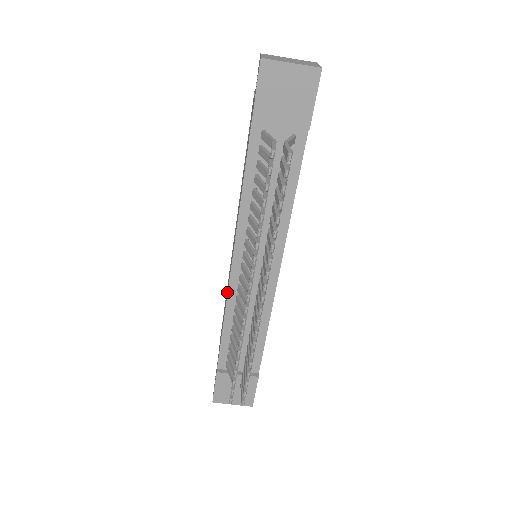
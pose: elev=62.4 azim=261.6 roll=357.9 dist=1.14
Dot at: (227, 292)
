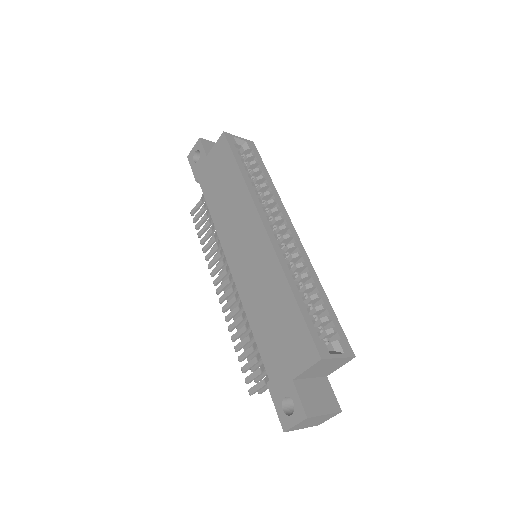
Dot at: (223, 235)
